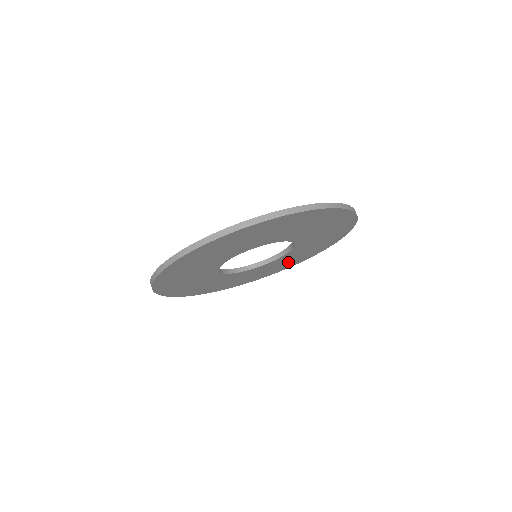
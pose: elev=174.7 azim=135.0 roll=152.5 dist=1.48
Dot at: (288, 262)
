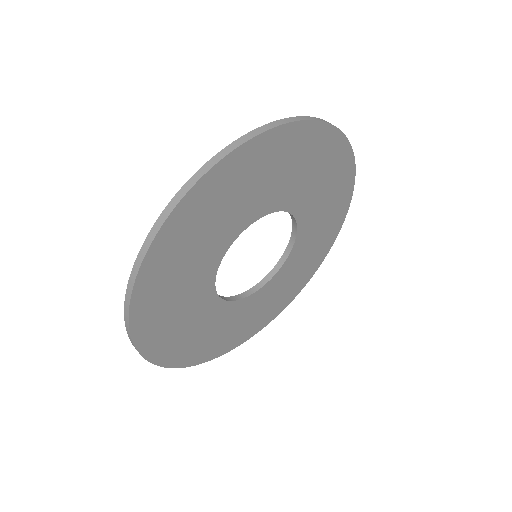
Dot at: (317, 245)
